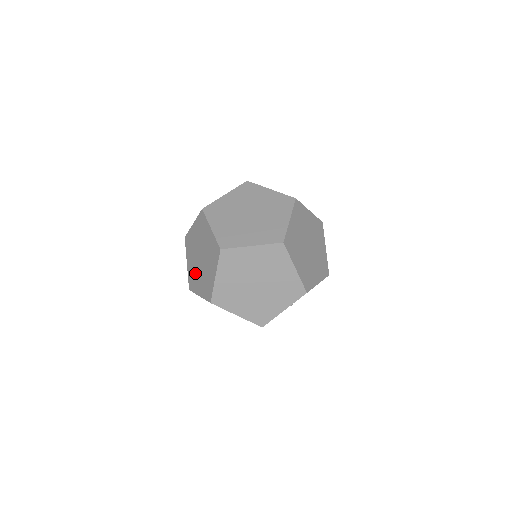
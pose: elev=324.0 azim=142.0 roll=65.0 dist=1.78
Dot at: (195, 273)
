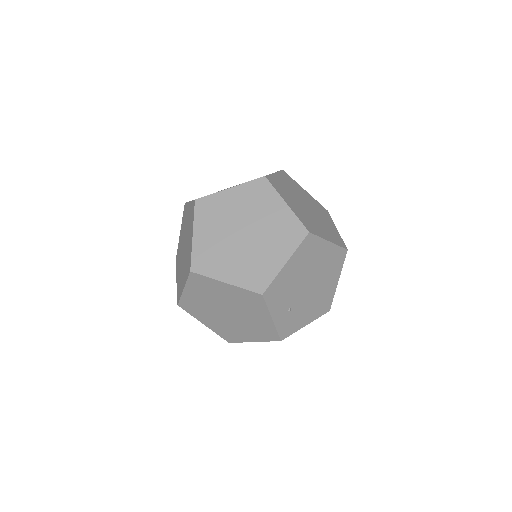
Dot at: occluded
